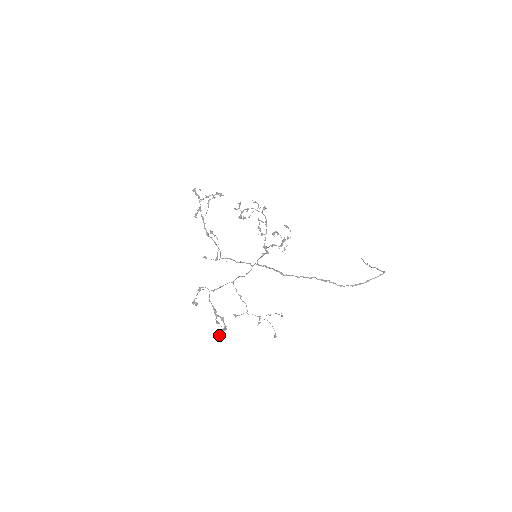
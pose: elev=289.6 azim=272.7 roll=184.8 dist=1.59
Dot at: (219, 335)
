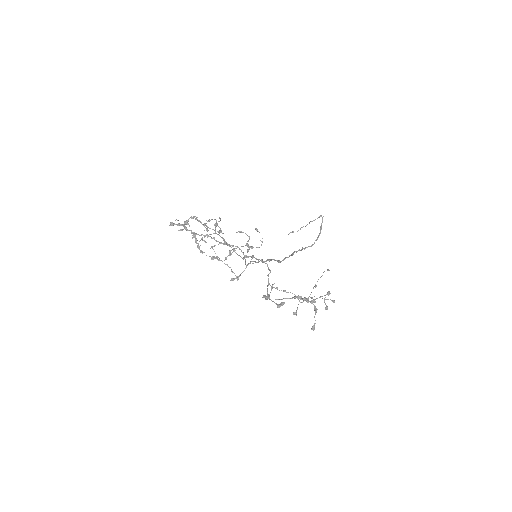
Dot at: (325, 309)
